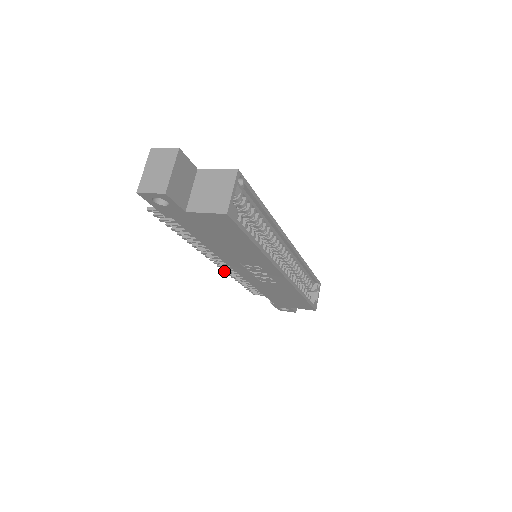
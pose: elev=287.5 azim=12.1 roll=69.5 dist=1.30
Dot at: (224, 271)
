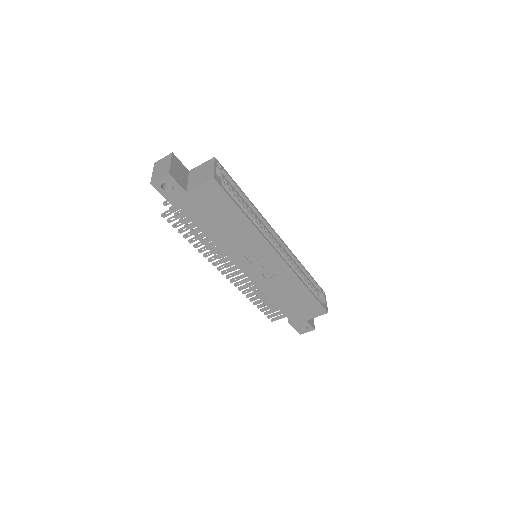
Dot at: occluded
